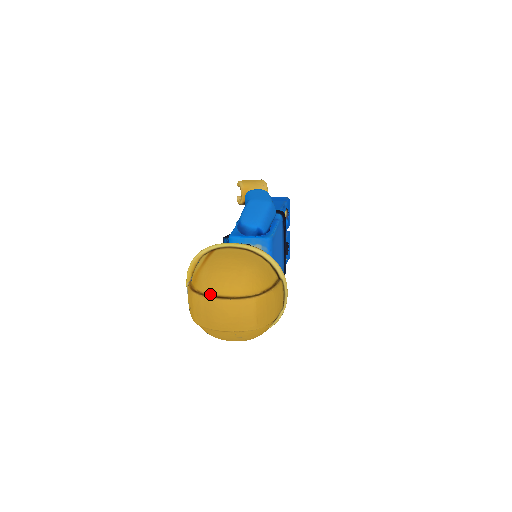
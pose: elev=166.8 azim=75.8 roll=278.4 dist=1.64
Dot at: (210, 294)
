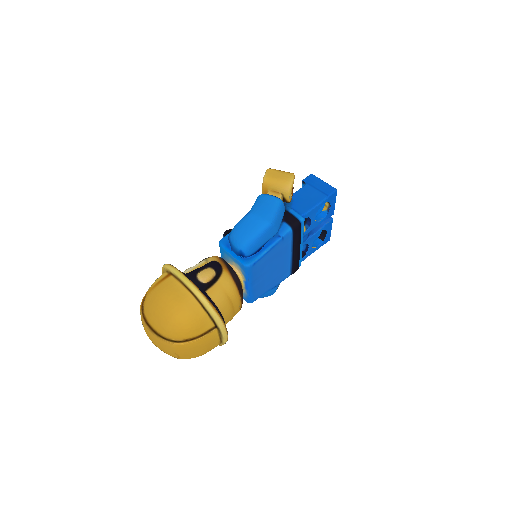
Dot at: (146, 319)
